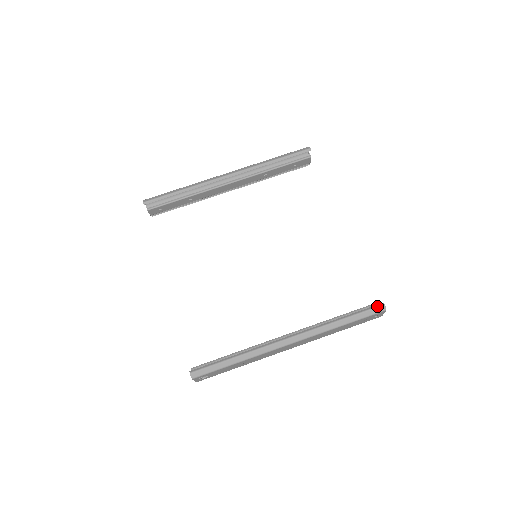
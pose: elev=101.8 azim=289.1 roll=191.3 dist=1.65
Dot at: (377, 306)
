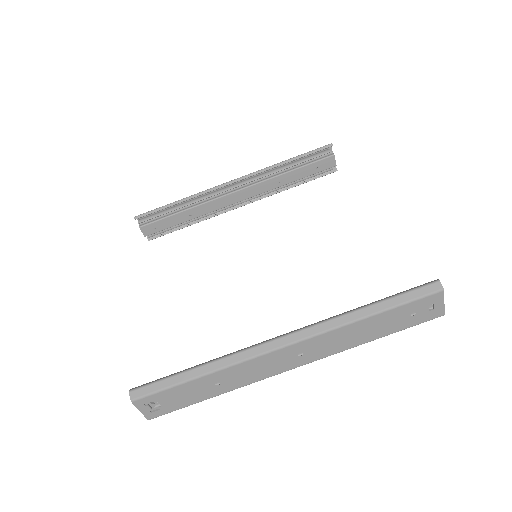
Dot at: (426, 283)
